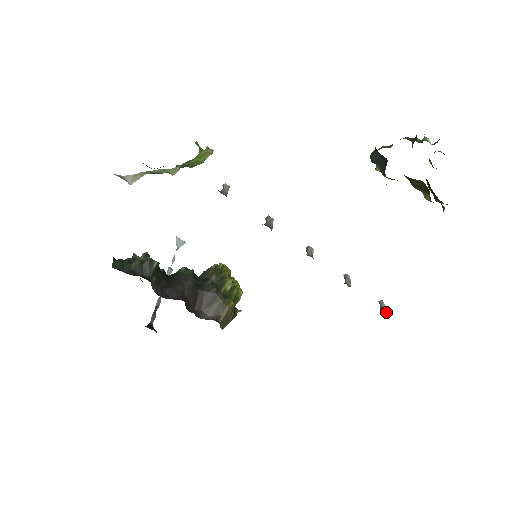
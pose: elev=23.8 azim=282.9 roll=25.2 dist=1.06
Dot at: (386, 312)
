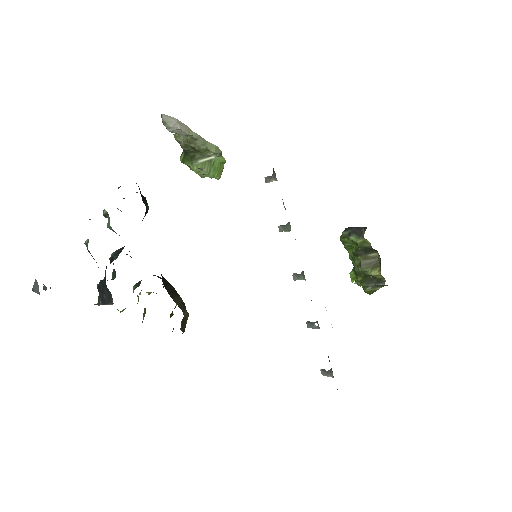
Dot at: occluded
